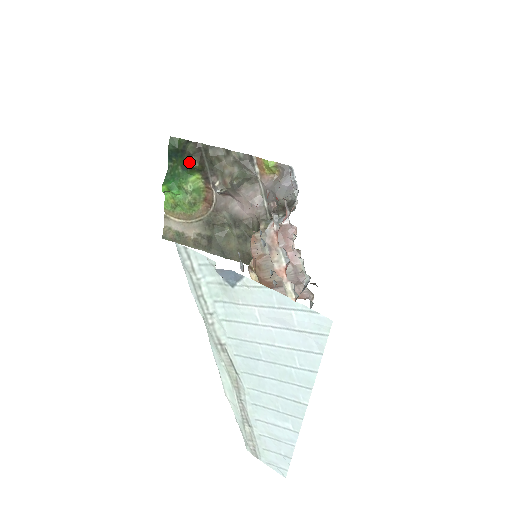
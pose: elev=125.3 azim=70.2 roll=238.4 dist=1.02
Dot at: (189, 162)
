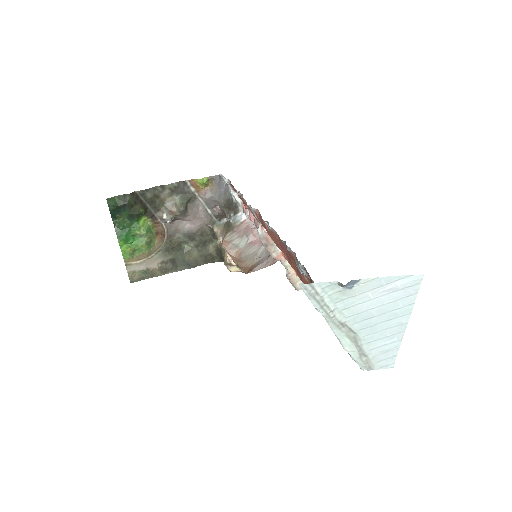
Dot at: (134, 212)
